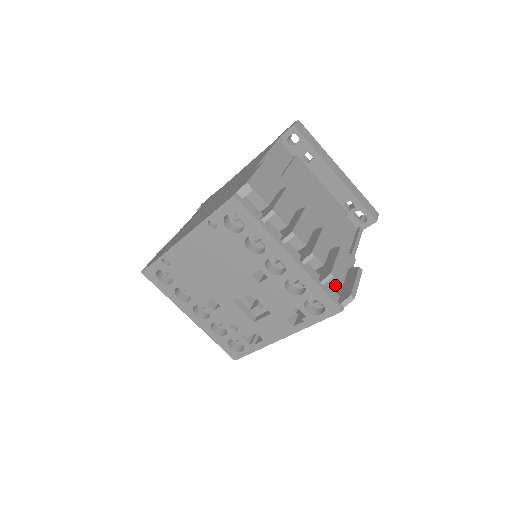
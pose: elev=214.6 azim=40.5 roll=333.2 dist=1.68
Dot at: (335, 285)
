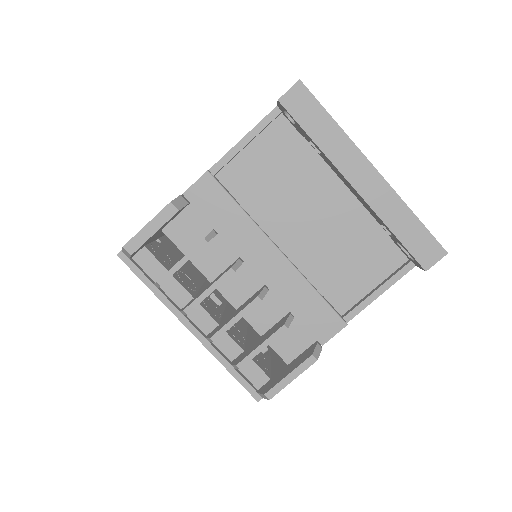
Dot at: occluded
